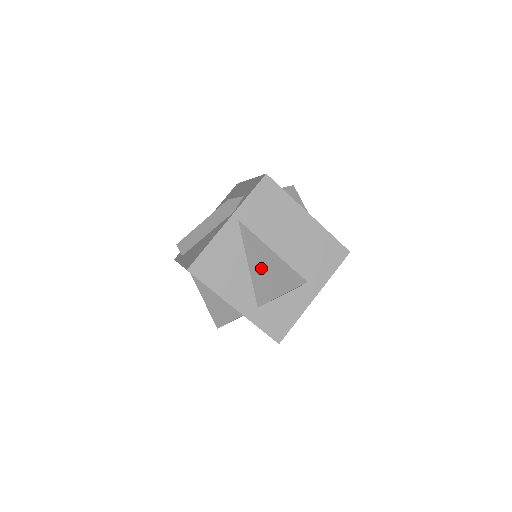
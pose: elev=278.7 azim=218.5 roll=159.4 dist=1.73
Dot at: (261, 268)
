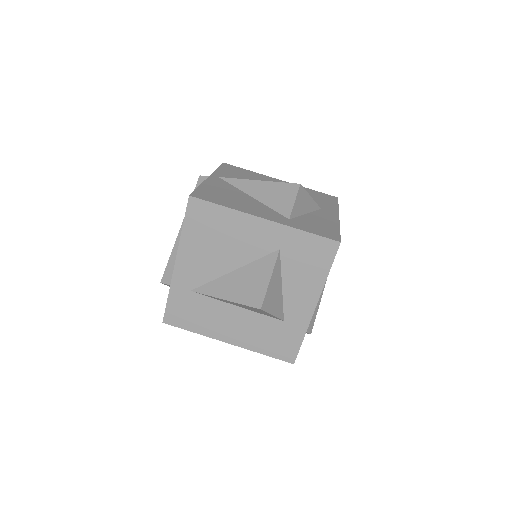
Dot at: (266, 183)
